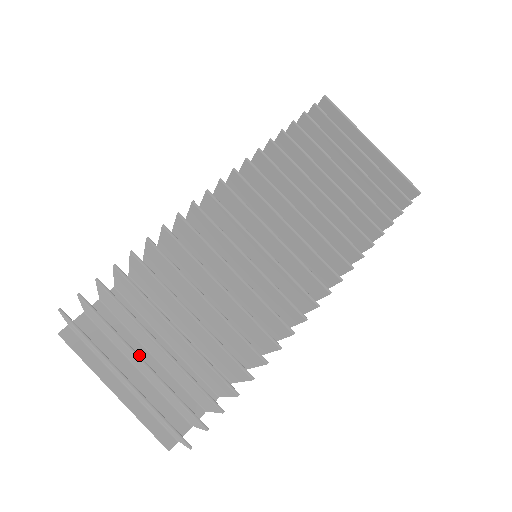
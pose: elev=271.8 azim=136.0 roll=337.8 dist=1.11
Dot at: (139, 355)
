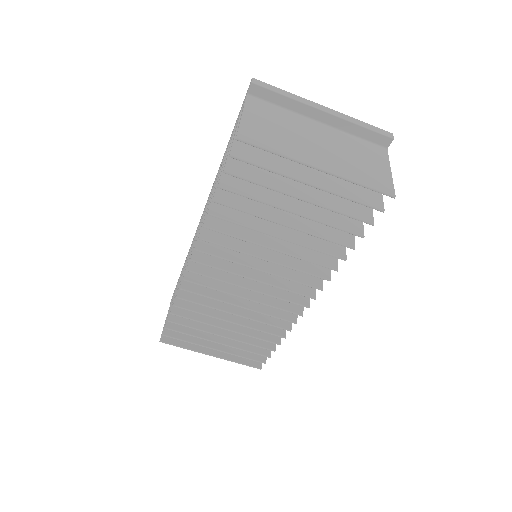
Dot at: occluded
